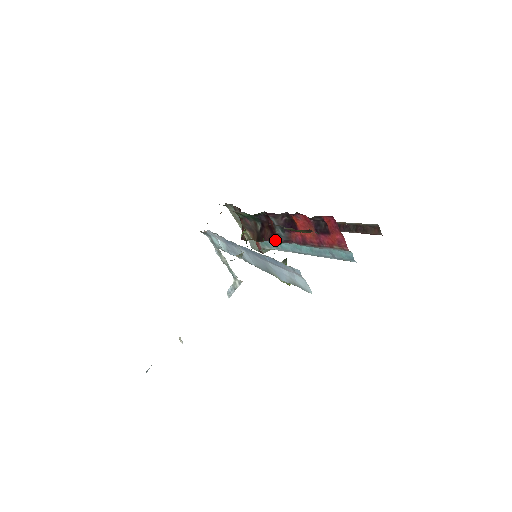
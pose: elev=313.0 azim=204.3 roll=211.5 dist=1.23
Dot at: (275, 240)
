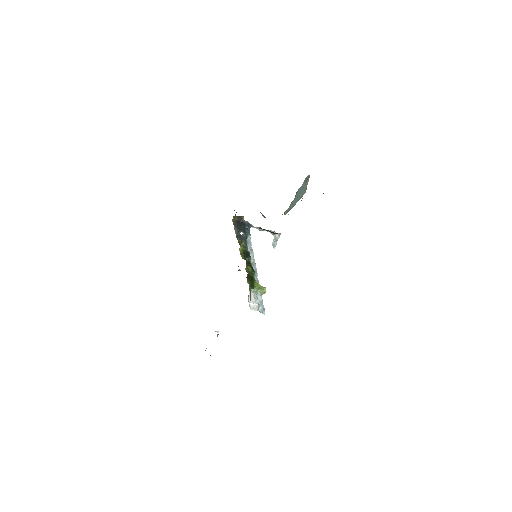
Dot at: occluded
